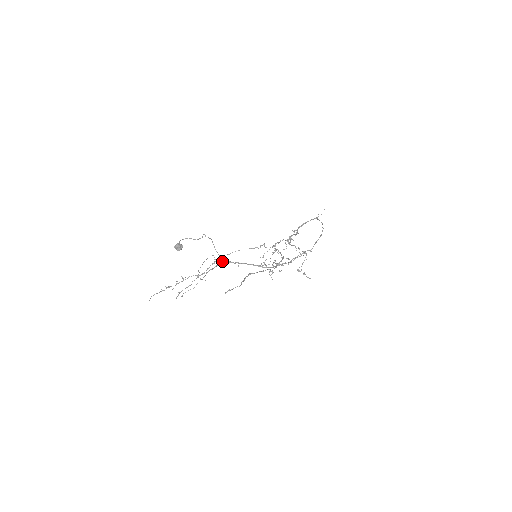
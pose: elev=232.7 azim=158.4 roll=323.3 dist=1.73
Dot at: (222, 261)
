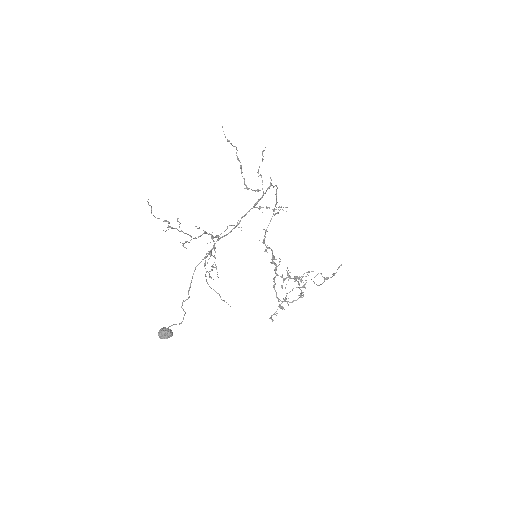
Dot at: occluded
